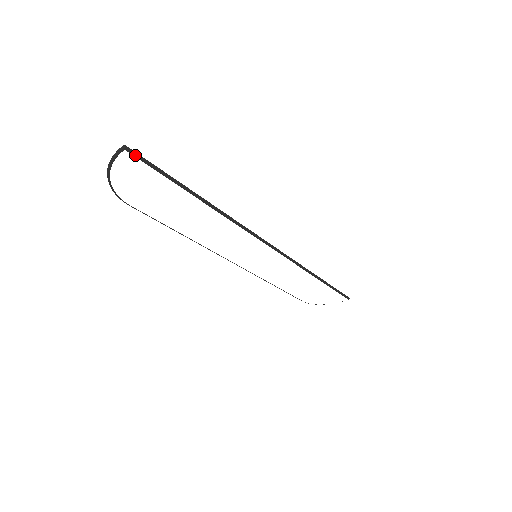
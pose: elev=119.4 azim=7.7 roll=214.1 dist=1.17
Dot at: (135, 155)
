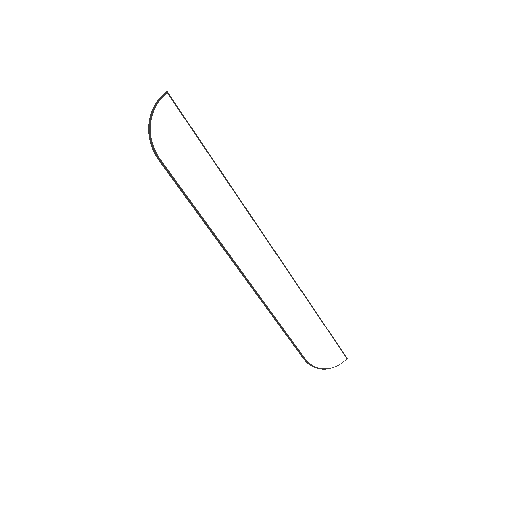
Dot at: (173, 101)
